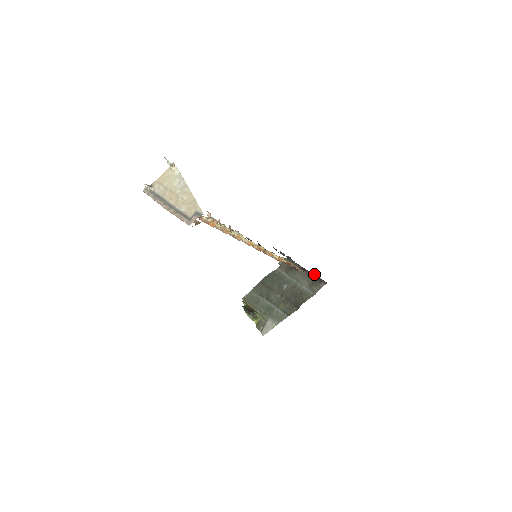
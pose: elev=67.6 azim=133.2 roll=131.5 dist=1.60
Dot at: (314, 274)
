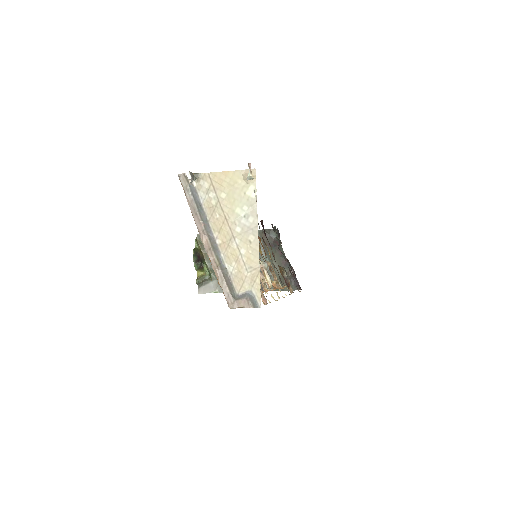
Dot at: occluded
